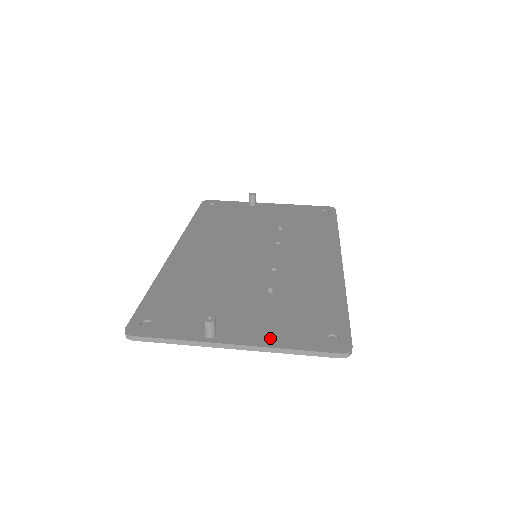
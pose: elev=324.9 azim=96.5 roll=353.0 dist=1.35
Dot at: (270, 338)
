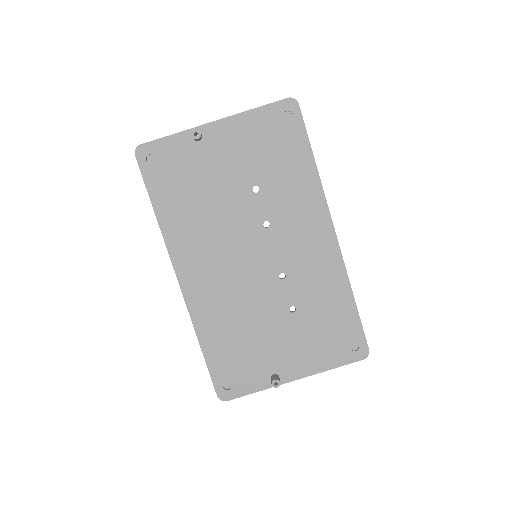
Dot at: (315, 365)
